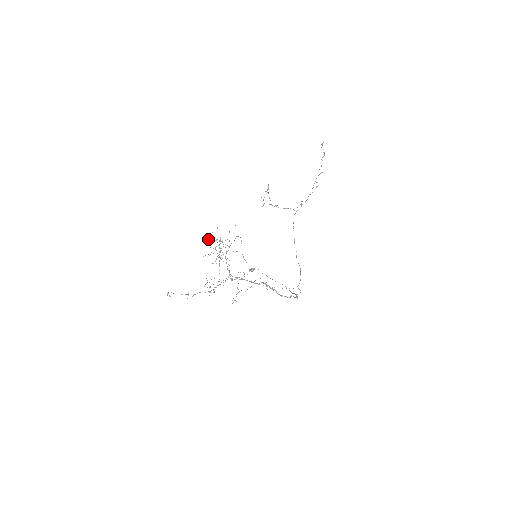
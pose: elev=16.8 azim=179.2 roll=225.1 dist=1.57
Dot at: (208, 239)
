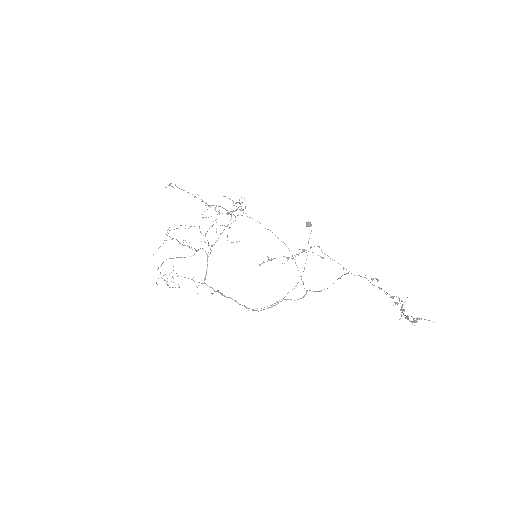
Dot at: (224, 196)
